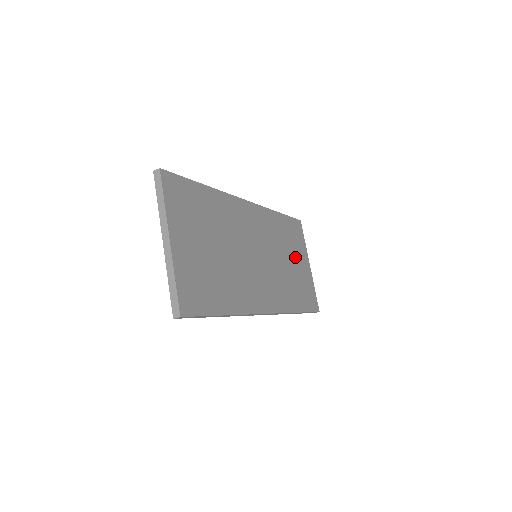
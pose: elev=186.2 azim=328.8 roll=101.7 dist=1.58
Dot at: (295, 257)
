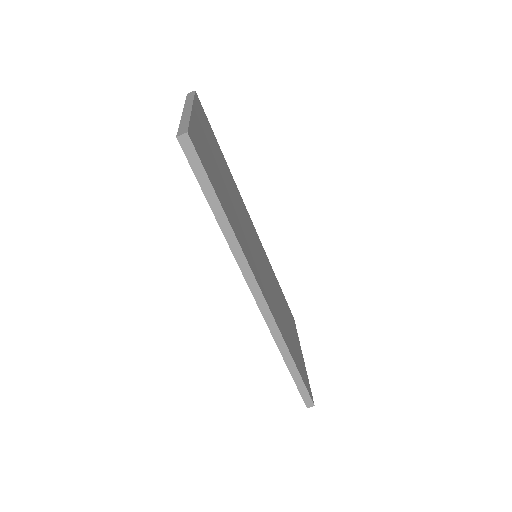
Dot at: (290, 325)
